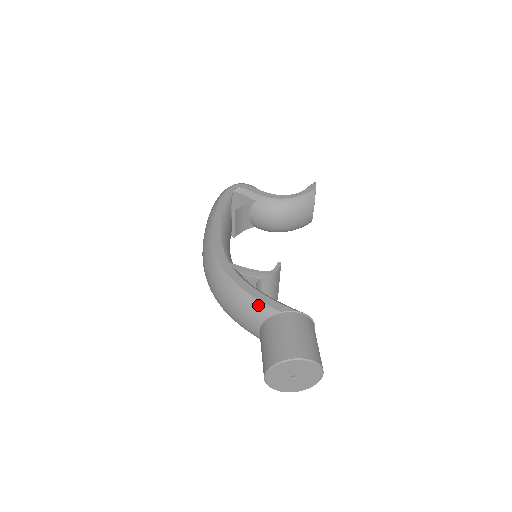
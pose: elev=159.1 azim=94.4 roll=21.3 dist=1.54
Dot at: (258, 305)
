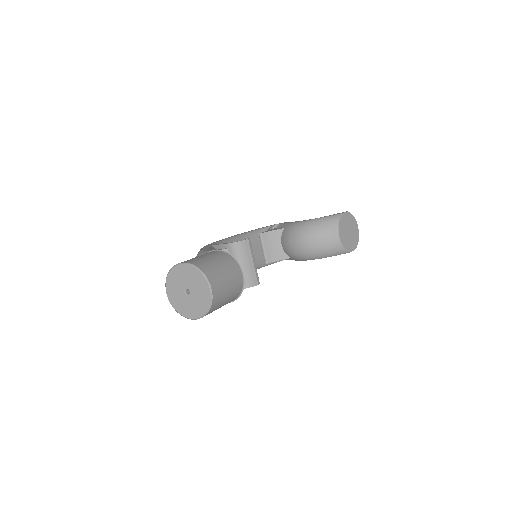
Dot at: (201, 254)
